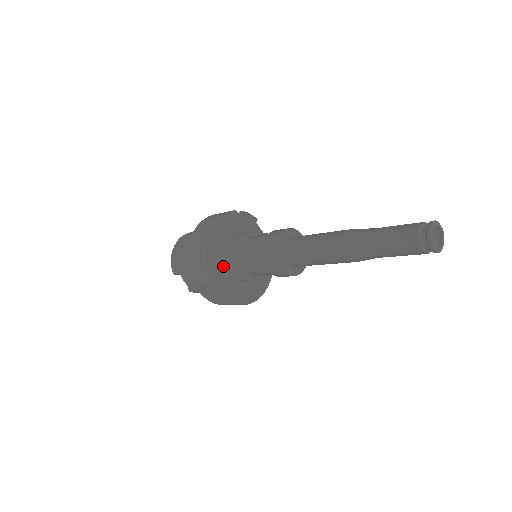
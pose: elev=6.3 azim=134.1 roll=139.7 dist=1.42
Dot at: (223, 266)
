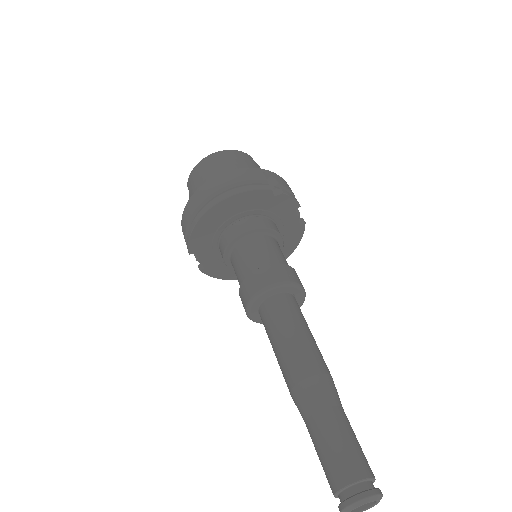
Dot at: (214, 242)
